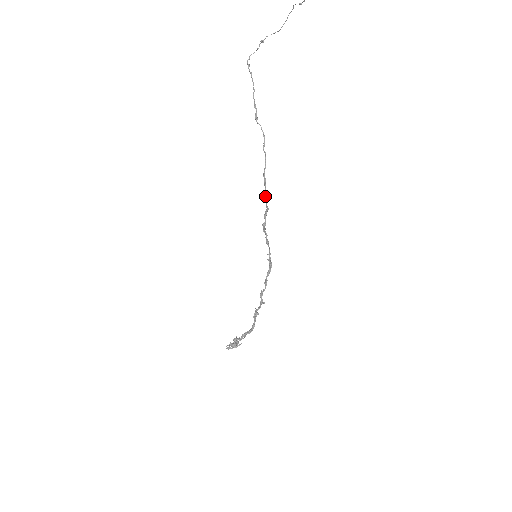
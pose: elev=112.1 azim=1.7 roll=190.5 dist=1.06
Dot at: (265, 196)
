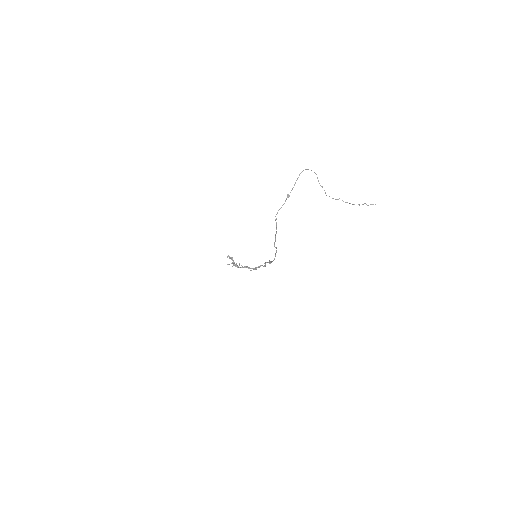
Dot at: (270, 262)
